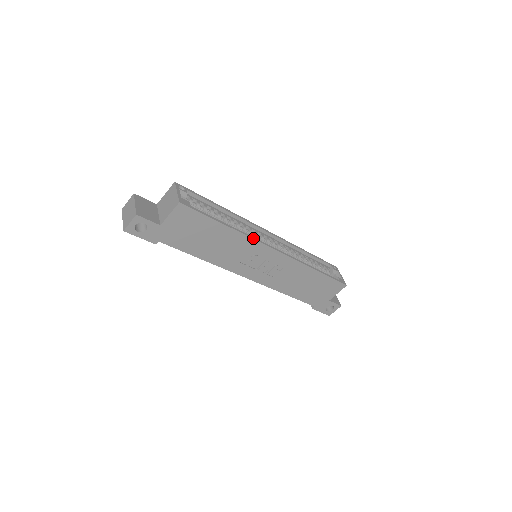
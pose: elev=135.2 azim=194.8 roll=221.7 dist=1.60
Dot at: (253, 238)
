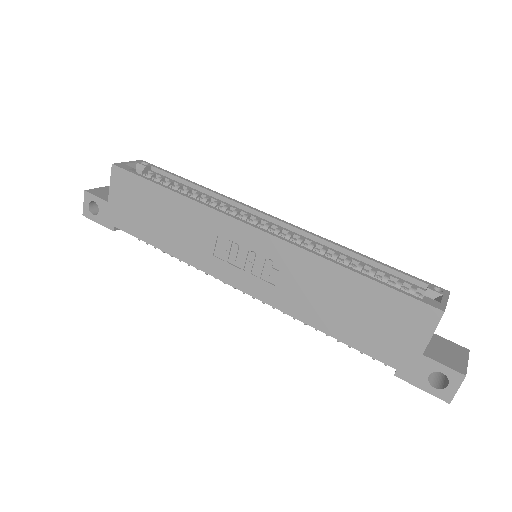
Dot at: (212, 207)
